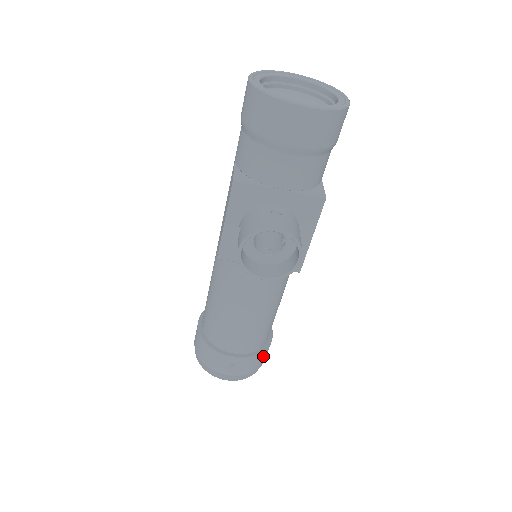
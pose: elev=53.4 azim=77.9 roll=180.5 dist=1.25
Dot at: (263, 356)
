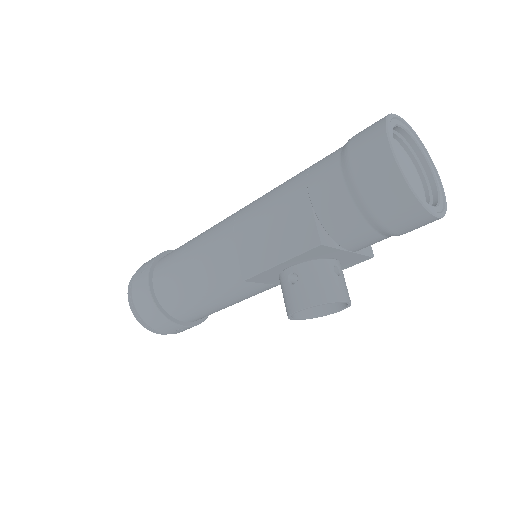
Dot at: occluded
